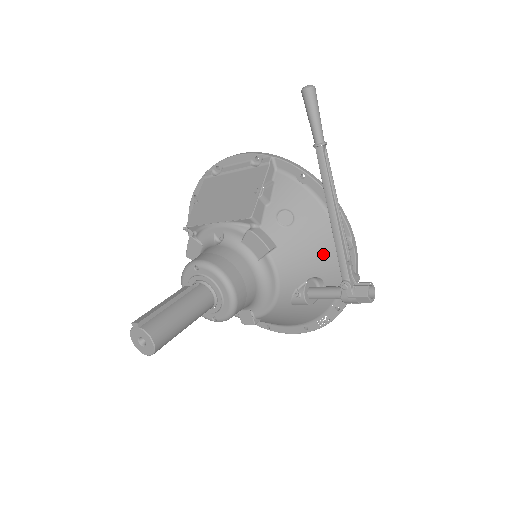
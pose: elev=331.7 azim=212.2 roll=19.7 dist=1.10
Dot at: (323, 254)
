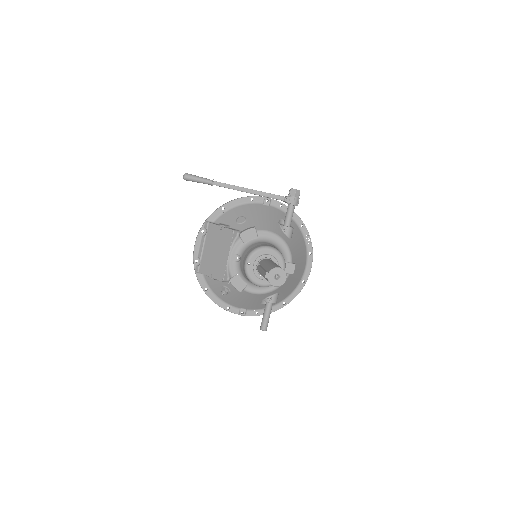
Dot at: (268, 212)
